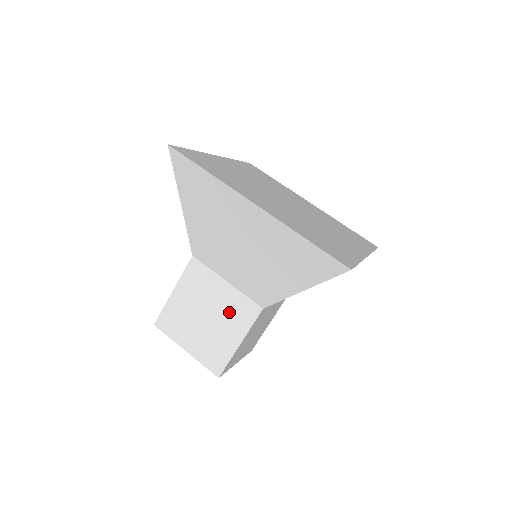
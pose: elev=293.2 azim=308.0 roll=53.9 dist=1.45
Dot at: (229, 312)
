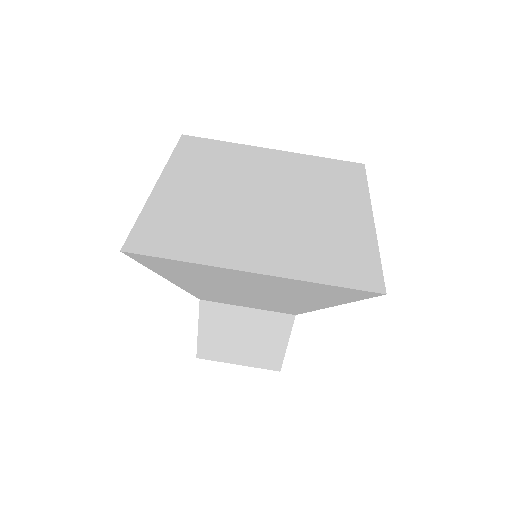
Dot at: (263, 328)
